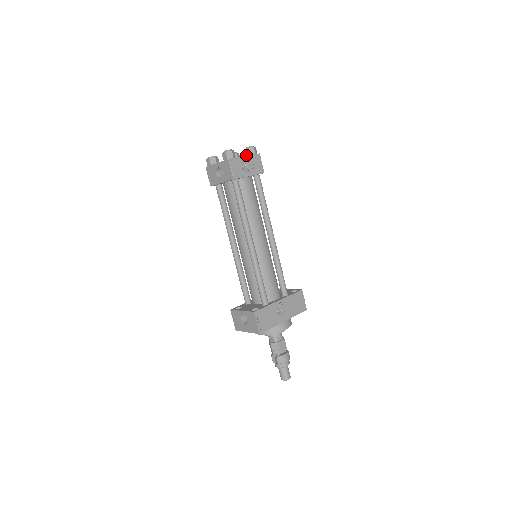
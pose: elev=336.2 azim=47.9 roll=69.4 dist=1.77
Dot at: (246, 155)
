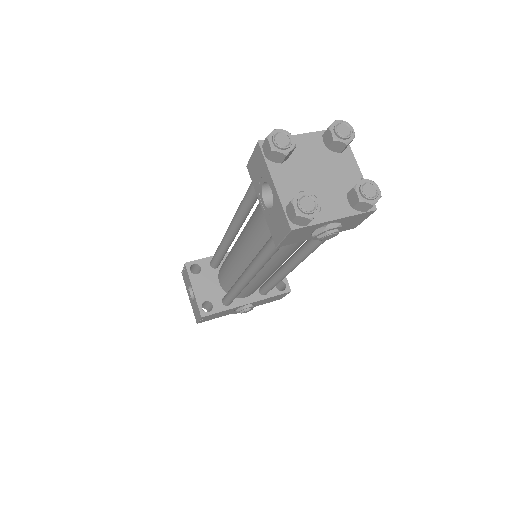
Dot at: (348, 197)
